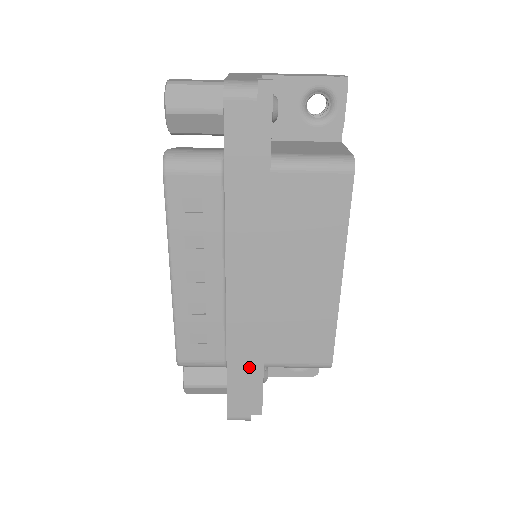
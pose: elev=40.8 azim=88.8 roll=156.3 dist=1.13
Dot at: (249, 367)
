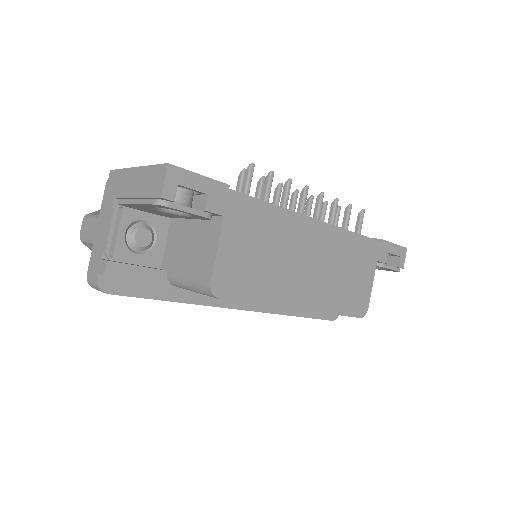
Dot at: (298, 316)
